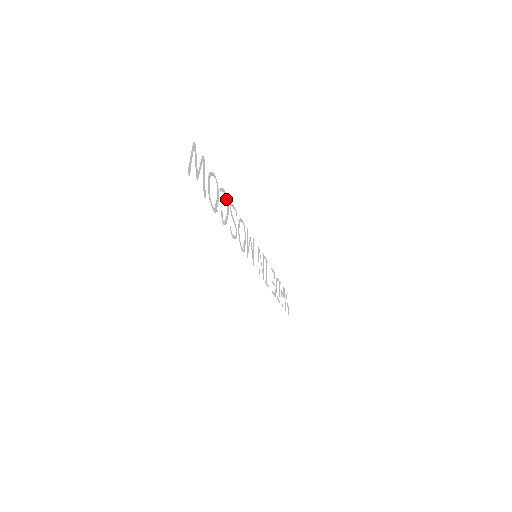
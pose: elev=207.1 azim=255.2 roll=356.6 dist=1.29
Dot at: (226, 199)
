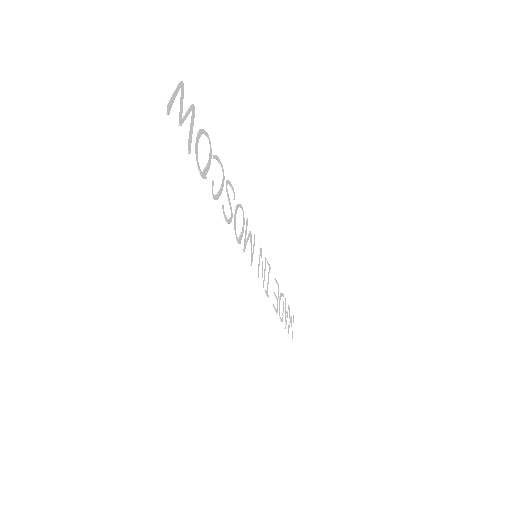
Dot at: (222, 172)
